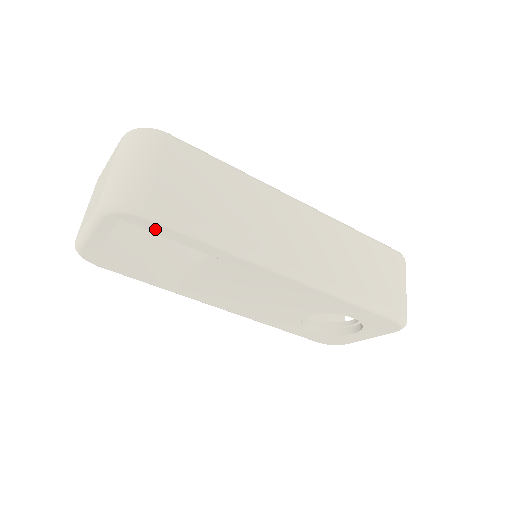
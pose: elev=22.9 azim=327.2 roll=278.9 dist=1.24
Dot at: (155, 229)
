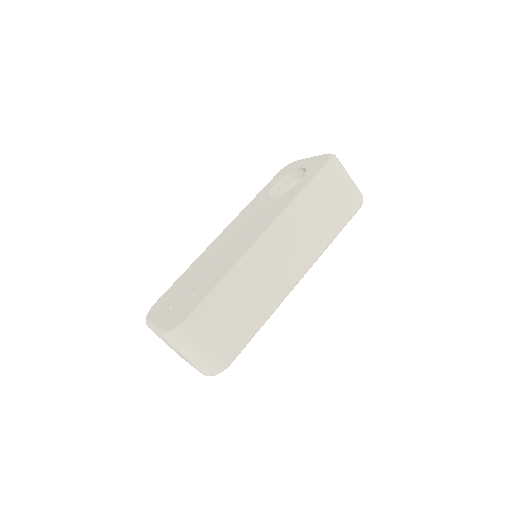
Dot at: occluded
